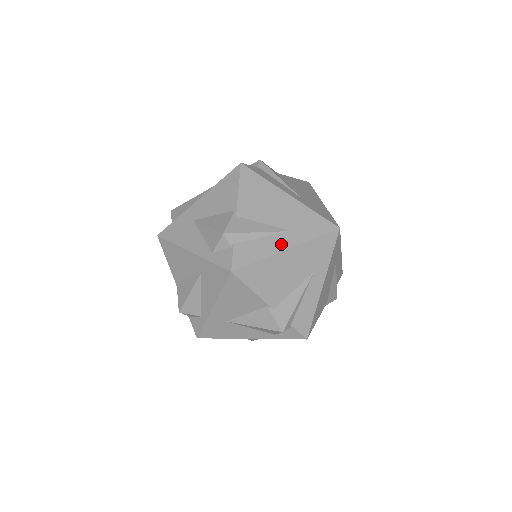
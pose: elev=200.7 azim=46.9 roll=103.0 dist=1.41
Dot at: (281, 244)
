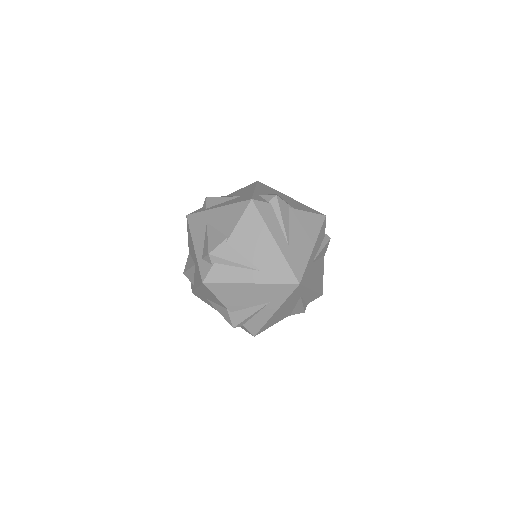
Dot at: (248, 278)
